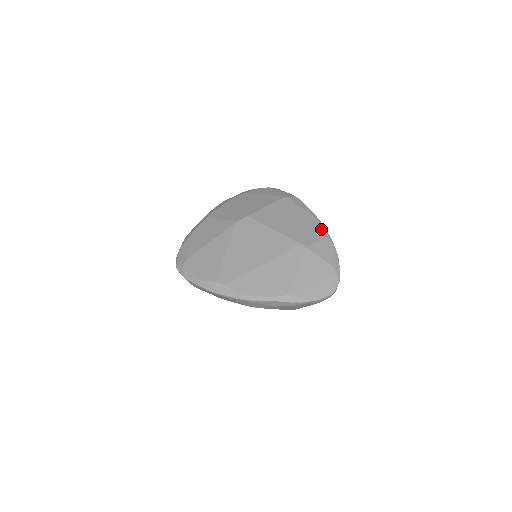
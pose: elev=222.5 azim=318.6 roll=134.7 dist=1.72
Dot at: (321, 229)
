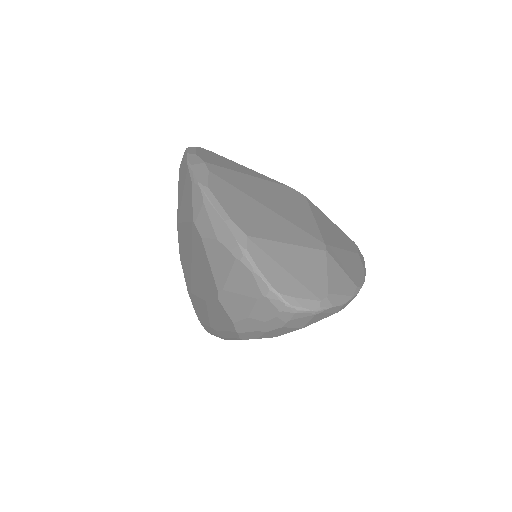
Dot at: (358, 278)
